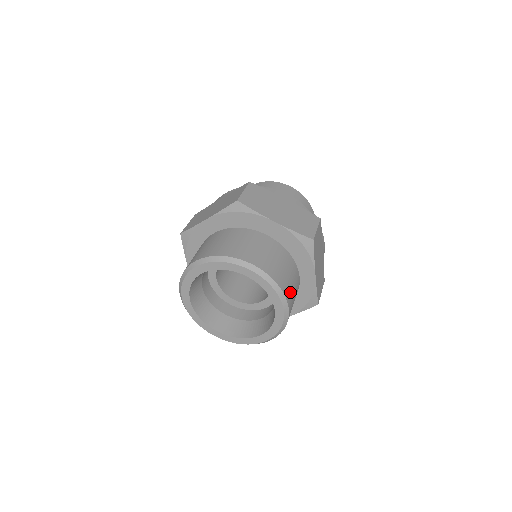
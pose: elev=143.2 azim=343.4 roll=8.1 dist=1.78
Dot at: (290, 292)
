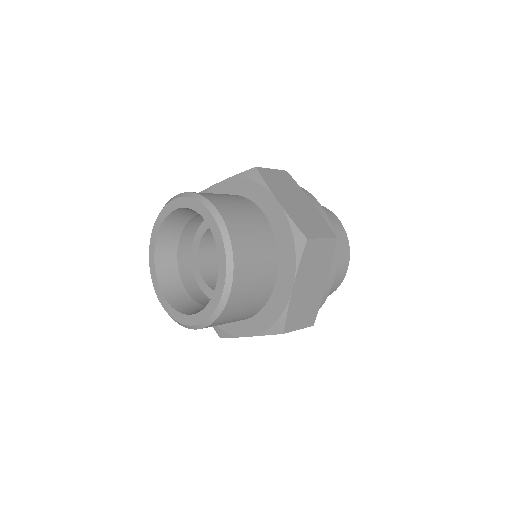
Dot at: (246, 275)
